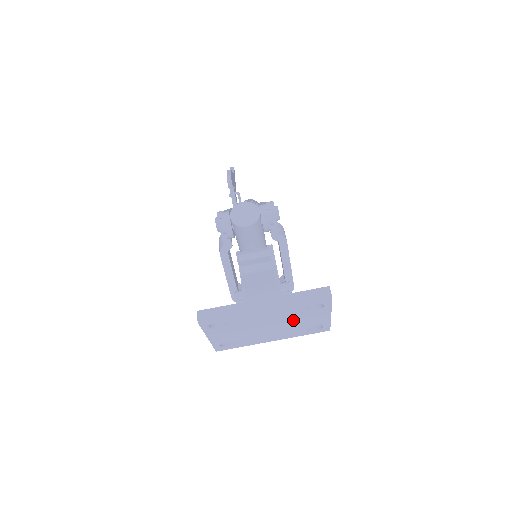
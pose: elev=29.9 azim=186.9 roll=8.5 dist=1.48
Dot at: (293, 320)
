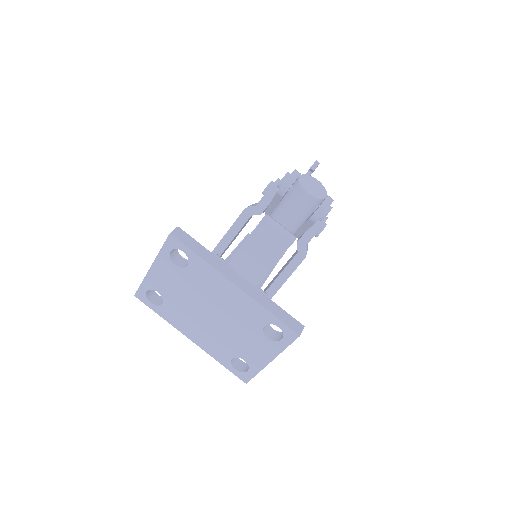
Dot at: (238, 329)
